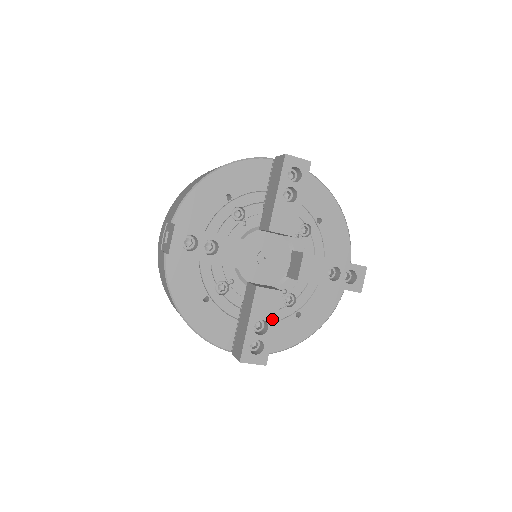
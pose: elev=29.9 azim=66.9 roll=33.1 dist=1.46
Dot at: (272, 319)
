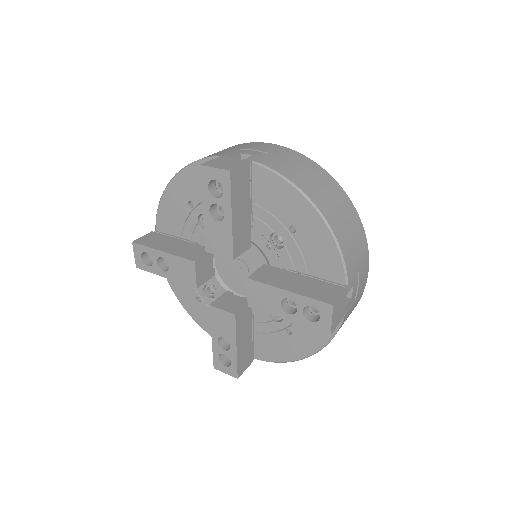
Dot at: (232, 339)
